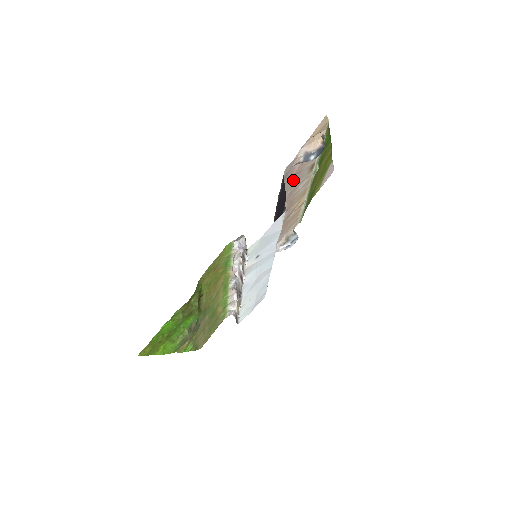
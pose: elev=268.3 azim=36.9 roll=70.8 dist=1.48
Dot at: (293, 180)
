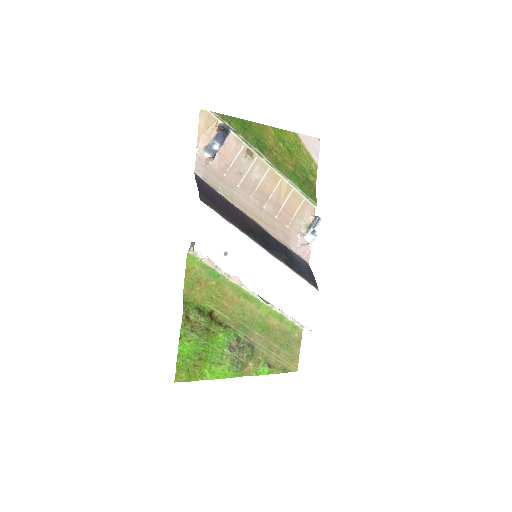
Dot at: (230, 175)
